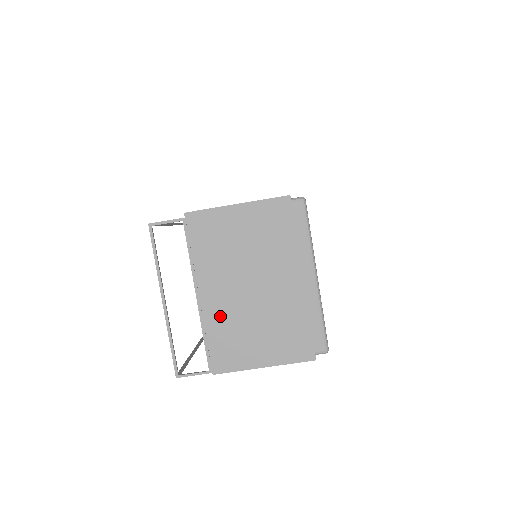
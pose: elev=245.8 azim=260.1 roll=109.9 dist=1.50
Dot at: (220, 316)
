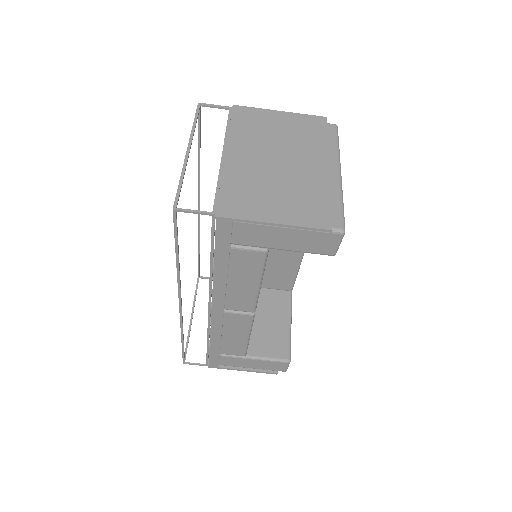
Dot at: (240, 173)
